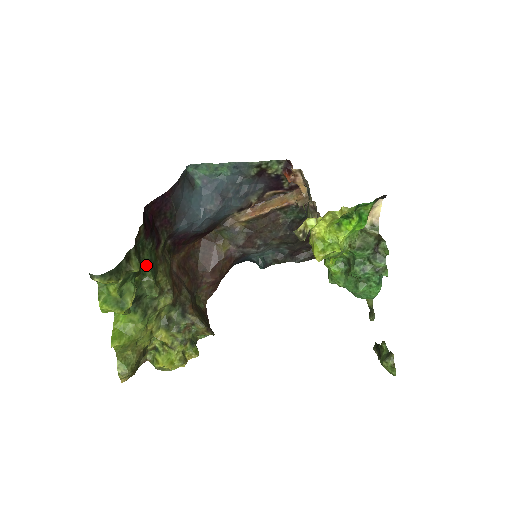
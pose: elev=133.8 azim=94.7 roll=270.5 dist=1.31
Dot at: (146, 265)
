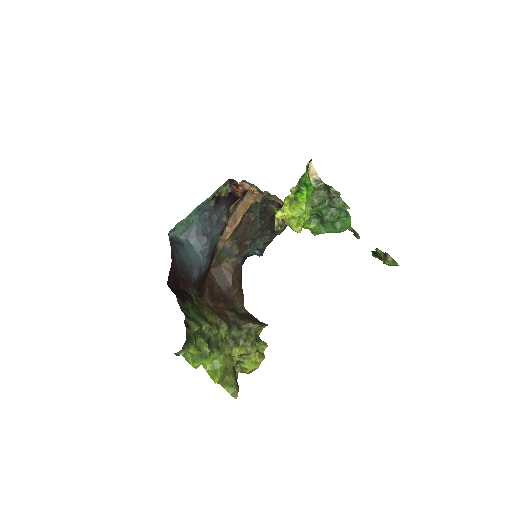
Dot at: (197, 319)
